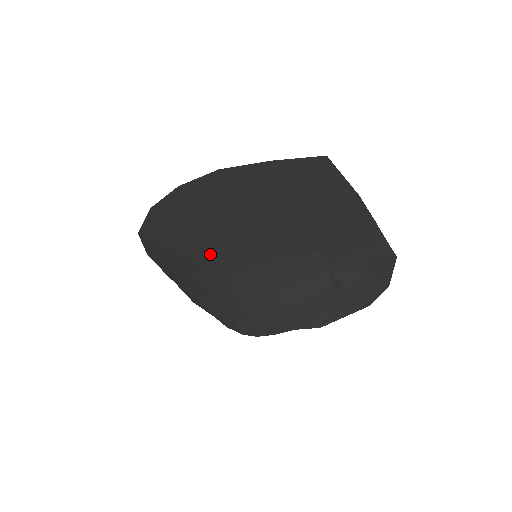
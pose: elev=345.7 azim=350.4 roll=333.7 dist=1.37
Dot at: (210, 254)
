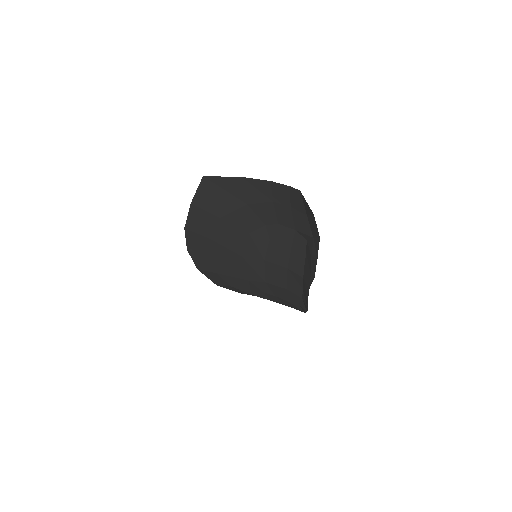
Dot at: (241, 273)
